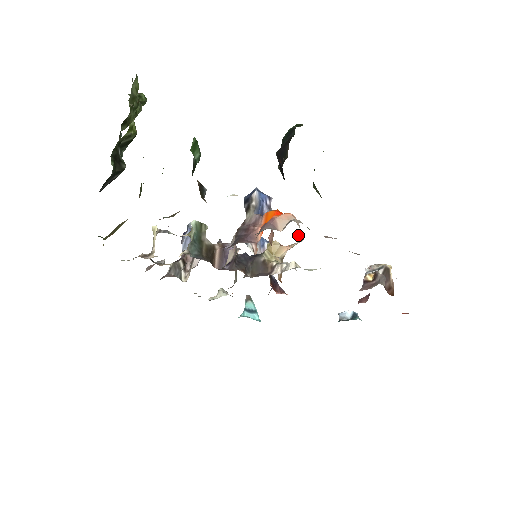
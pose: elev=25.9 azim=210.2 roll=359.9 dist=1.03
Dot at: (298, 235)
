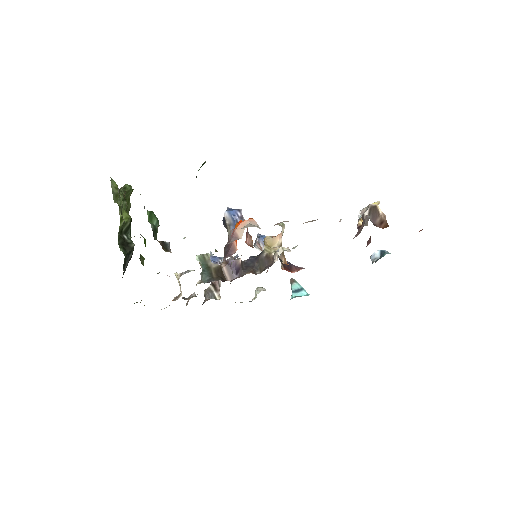
Dot at: occluded
